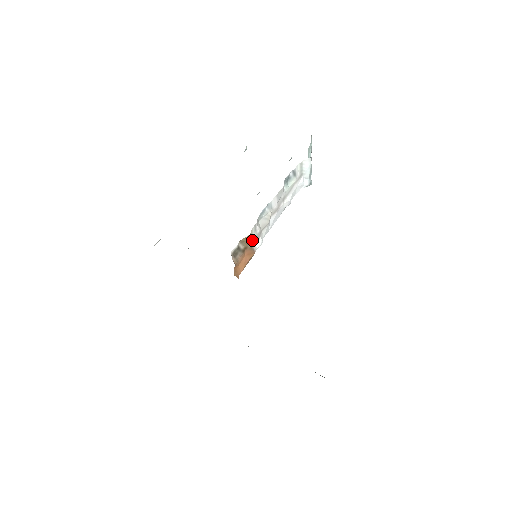
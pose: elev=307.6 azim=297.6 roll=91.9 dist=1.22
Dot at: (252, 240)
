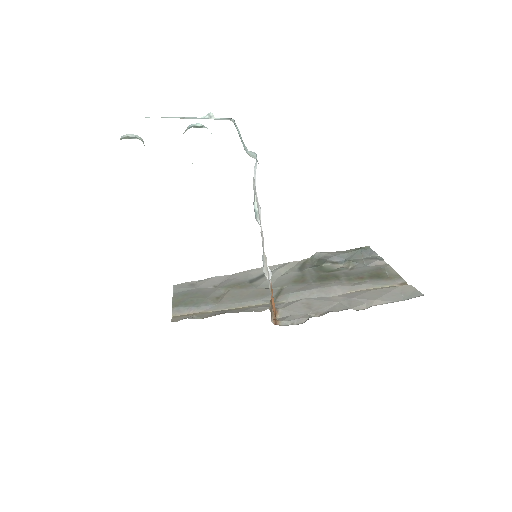
Dot at: (269, 288)
